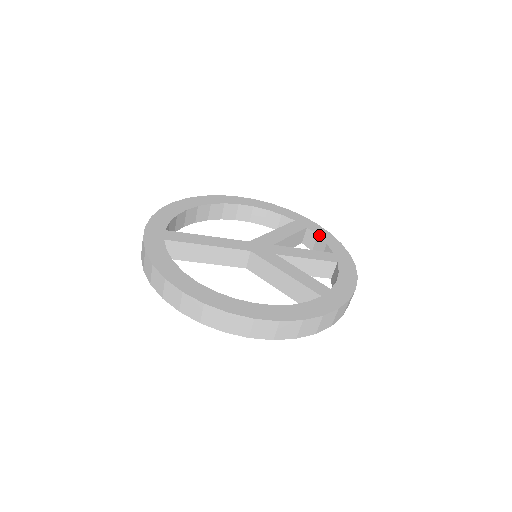
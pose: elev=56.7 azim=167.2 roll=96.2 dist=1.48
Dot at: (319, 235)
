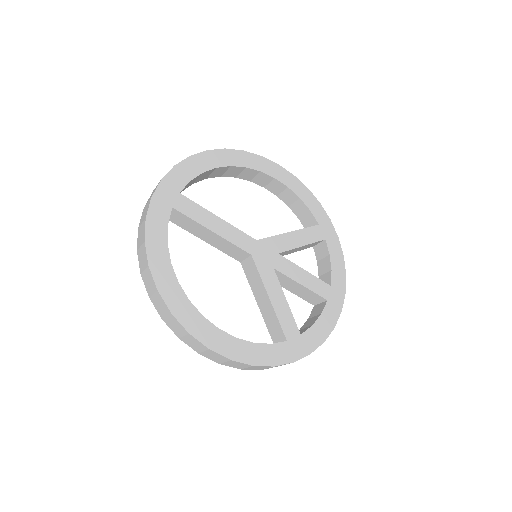
Dot at: (331, 255)
